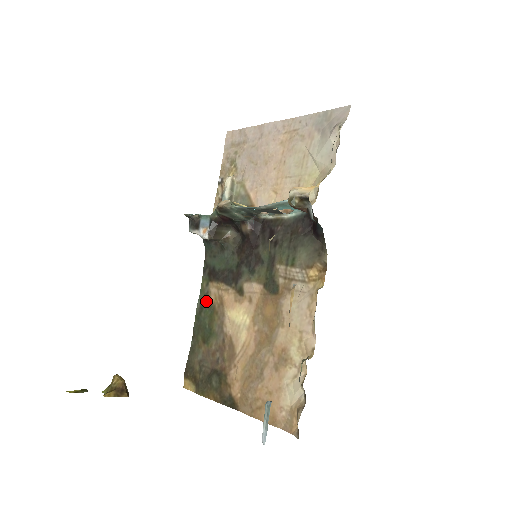
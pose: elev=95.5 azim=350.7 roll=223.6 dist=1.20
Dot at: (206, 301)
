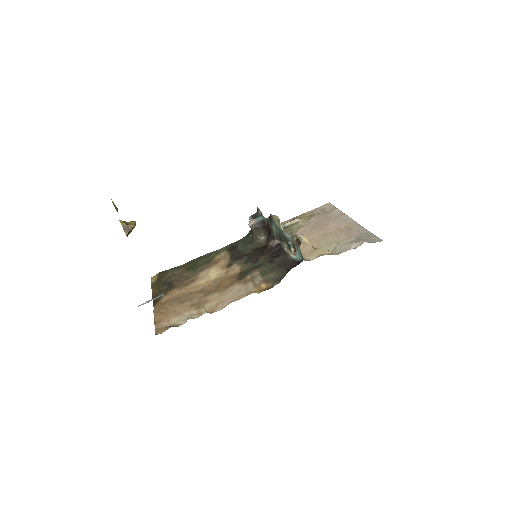
Dot at: (213, 255)
